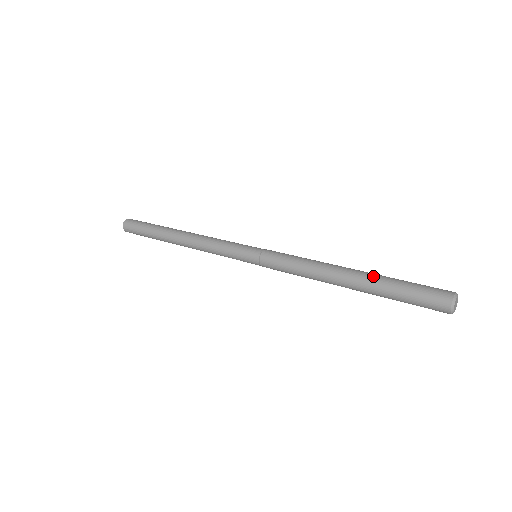
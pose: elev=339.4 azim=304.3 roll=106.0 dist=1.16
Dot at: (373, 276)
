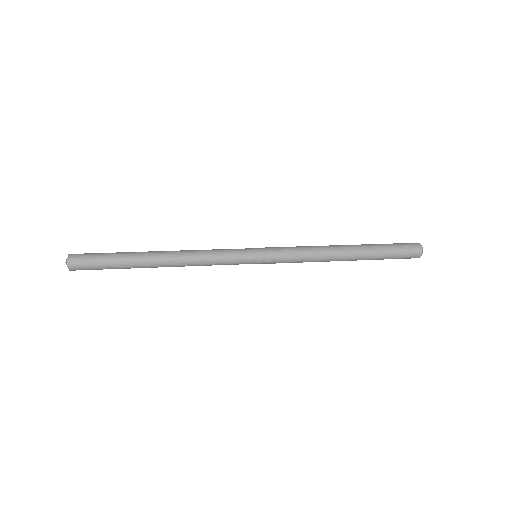
Dot at: (366, 246)
